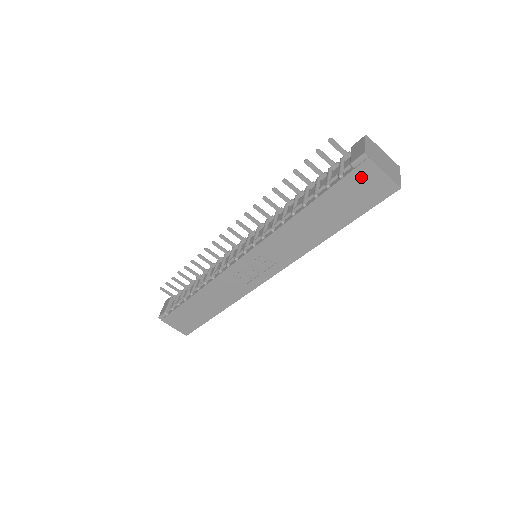
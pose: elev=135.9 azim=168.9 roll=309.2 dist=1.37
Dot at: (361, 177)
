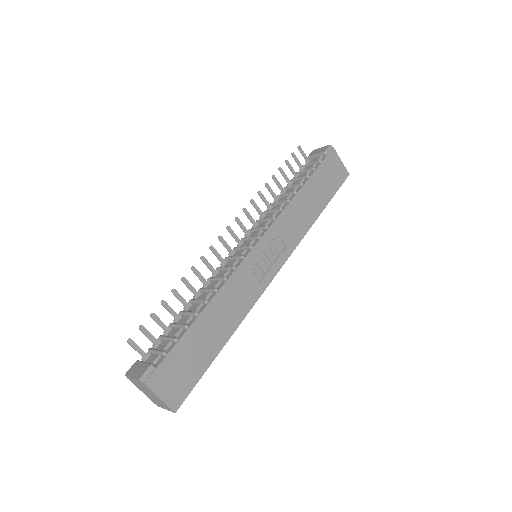
Dot at: (331, 162)
